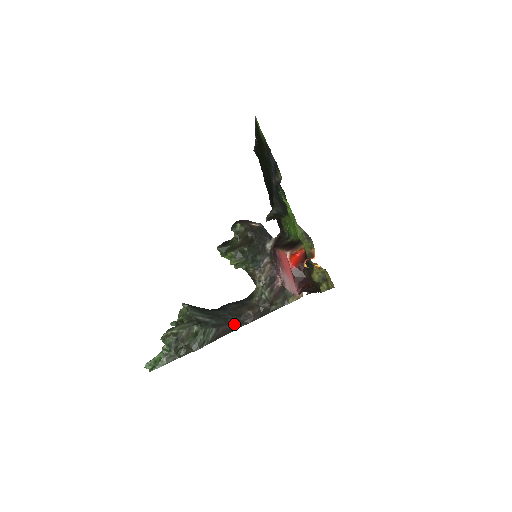
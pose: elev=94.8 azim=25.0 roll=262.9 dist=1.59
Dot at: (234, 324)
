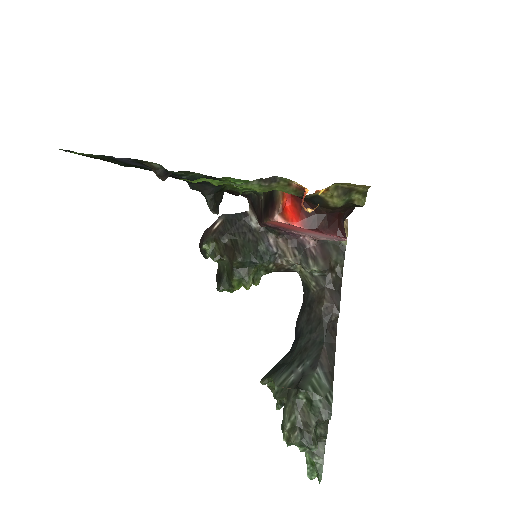
Dot at: (327, 336)
